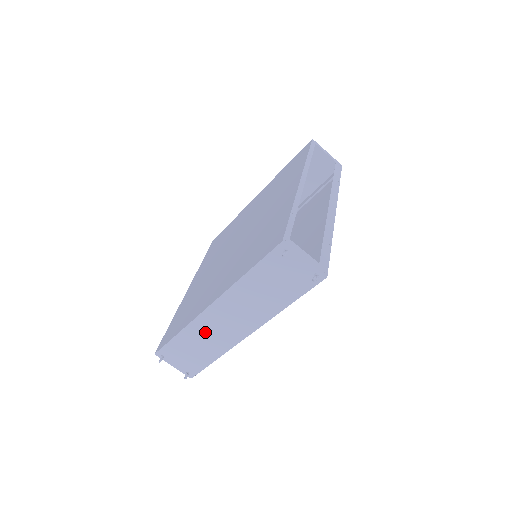
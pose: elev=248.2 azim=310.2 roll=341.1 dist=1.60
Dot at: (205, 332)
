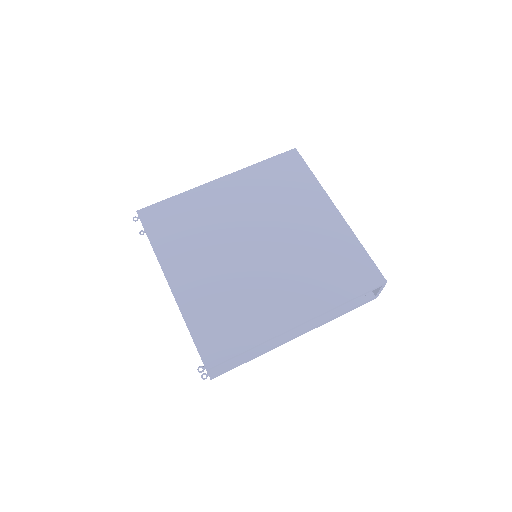
Dot at: occluded
